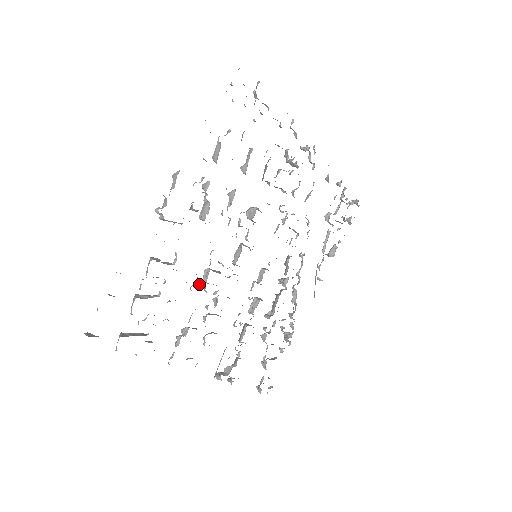
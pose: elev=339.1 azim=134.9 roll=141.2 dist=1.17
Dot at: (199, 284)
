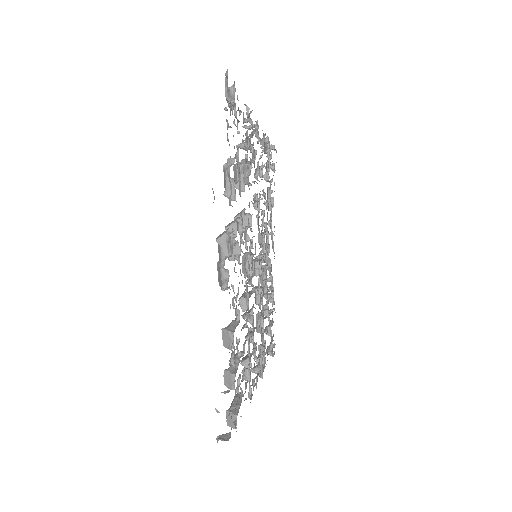
Dot at: (247, 318)
